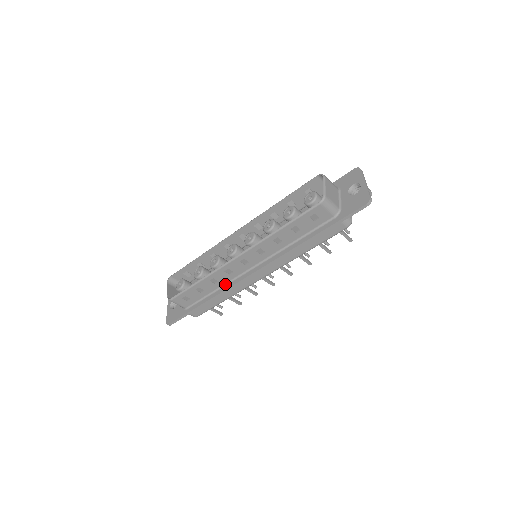
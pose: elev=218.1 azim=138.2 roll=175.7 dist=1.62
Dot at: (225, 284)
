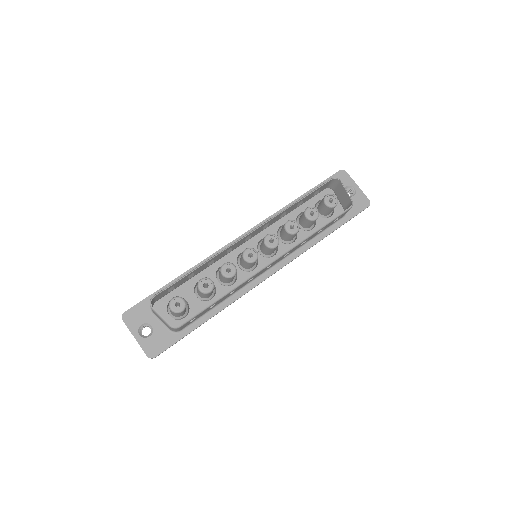
Dot at: (235, 292)
